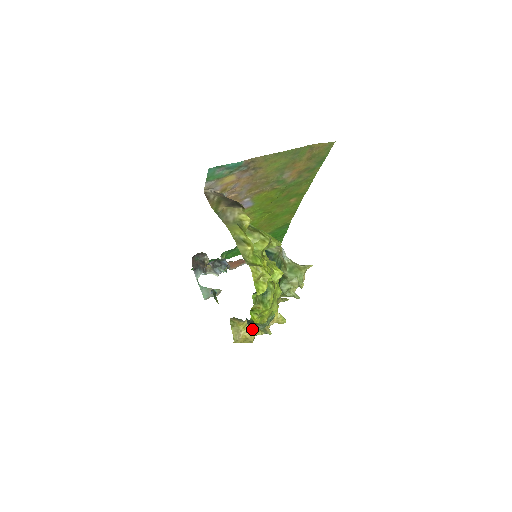
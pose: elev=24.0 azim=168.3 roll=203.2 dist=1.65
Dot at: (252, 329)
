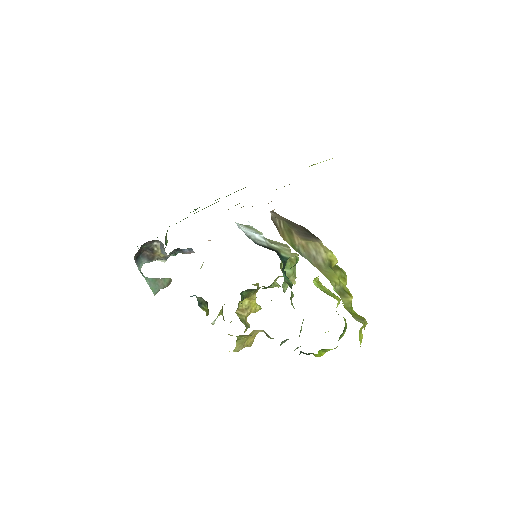
Dot at: occluded
